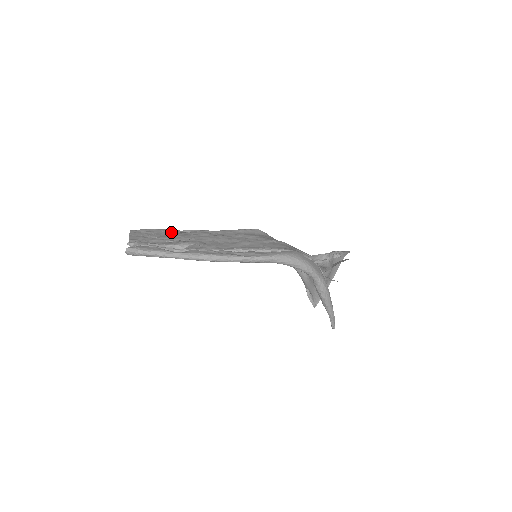
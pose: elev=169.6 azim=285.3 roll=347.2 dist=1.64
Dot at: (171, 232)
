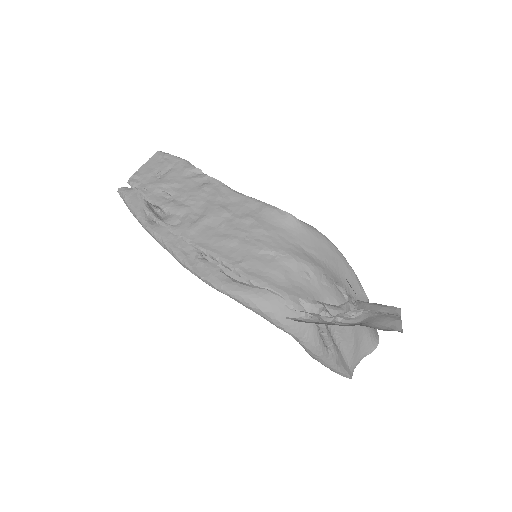
Dot at: (188, 174)
